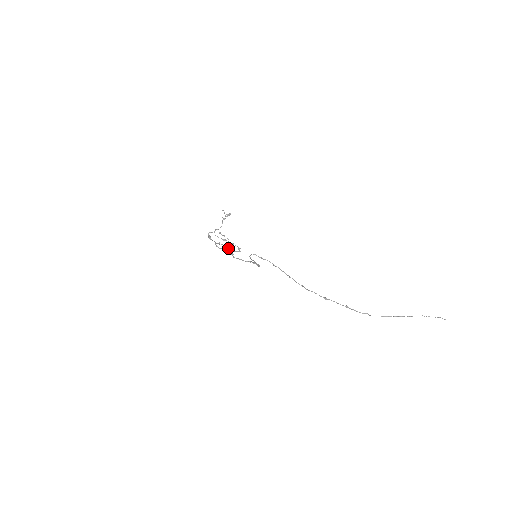
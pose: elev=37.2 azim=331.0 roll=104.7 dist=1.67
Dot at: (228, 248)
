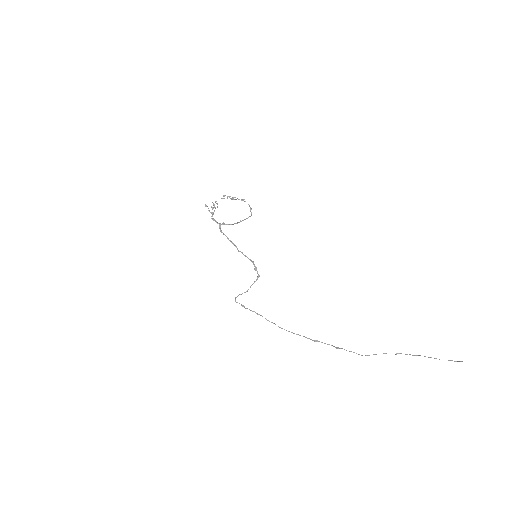
Dot at: (235, 223)
